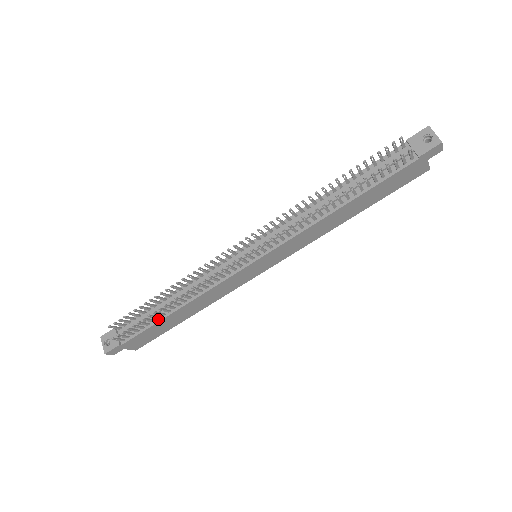
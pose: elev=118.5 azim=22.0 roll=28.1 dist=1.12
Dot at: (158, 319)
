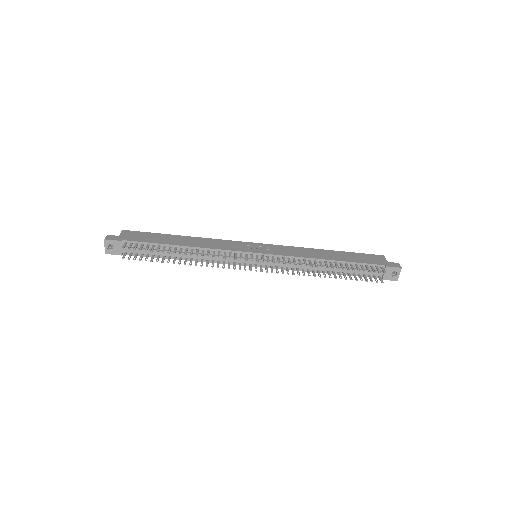
Dot at: (163, 257)
